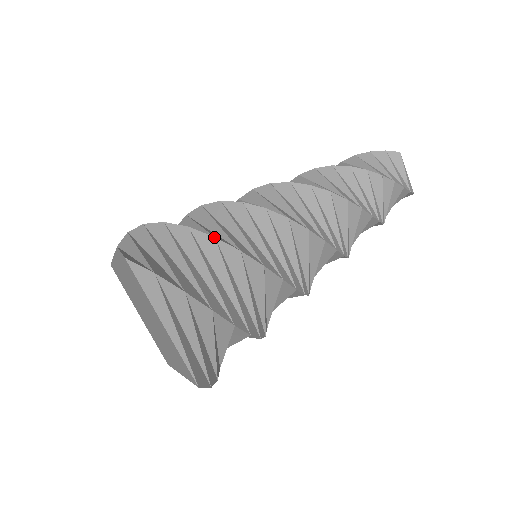
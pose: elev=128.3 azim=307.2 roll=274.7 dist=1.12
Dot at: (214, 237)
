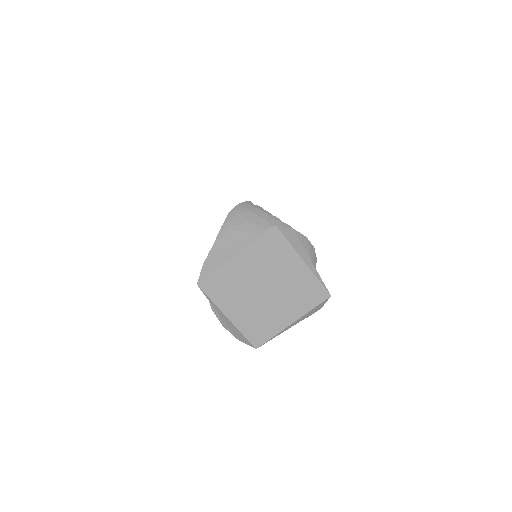
Dot at: (278, 220)
